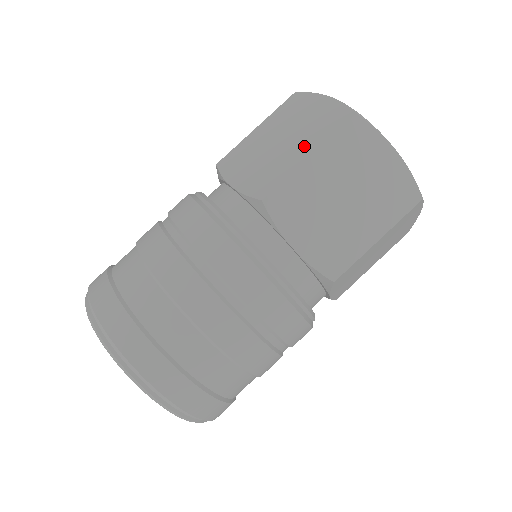
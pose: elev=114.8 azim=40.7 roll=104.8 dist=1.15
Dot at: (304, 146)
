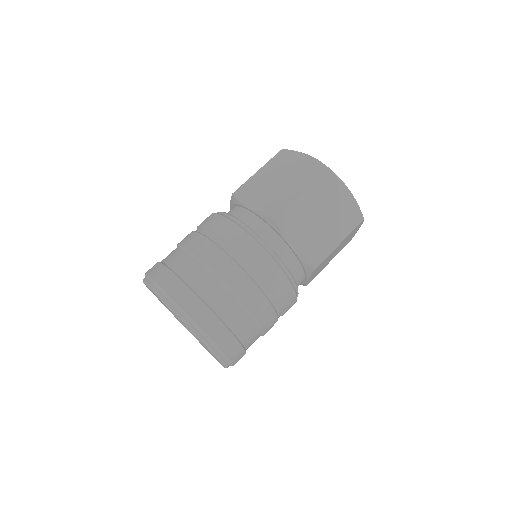
Dot at: (296, 185)
